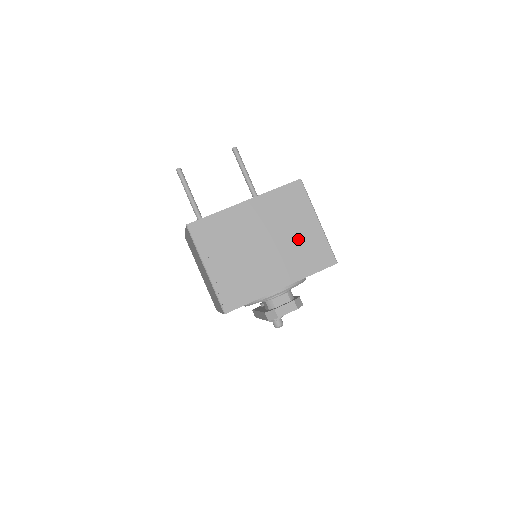
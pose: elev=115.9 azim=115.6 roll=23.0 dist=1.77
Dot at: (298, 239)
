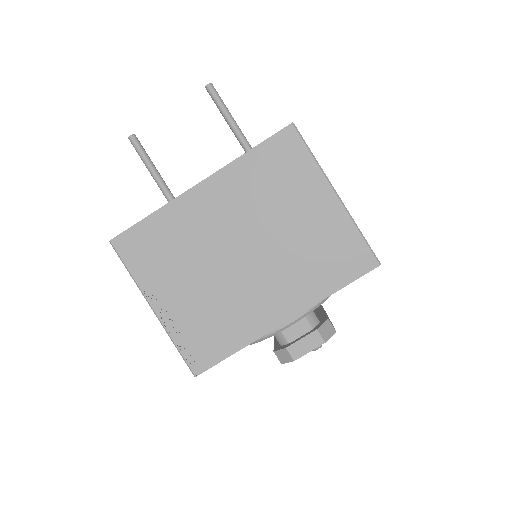
Dot at: (302, 233)
